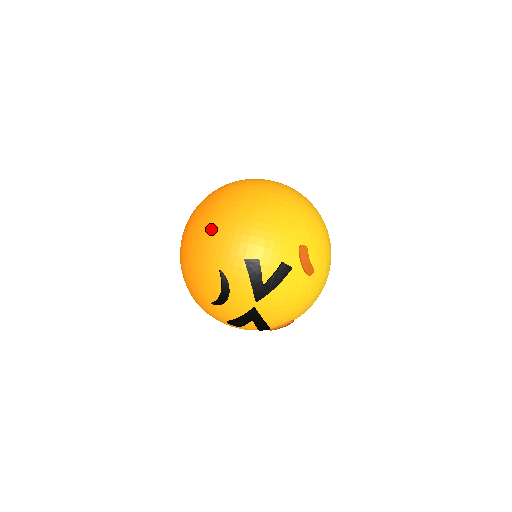
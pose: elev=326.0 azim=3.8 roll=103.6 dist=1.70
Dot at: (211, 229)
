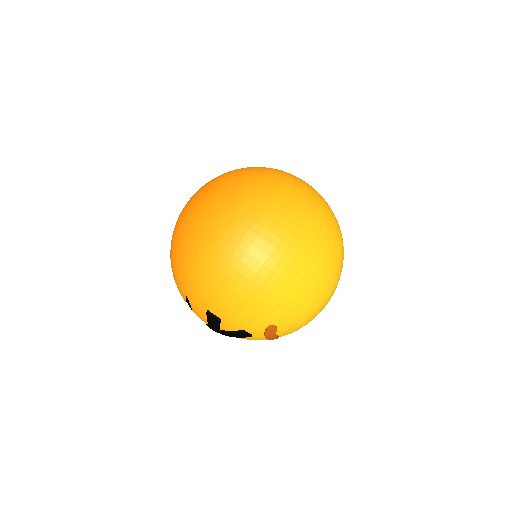
Dot at: (191, 261)
